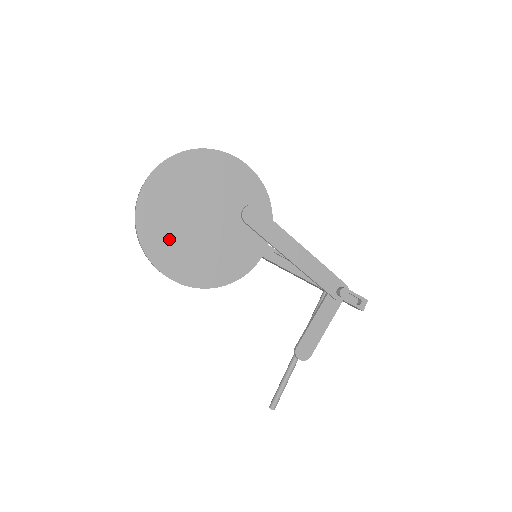
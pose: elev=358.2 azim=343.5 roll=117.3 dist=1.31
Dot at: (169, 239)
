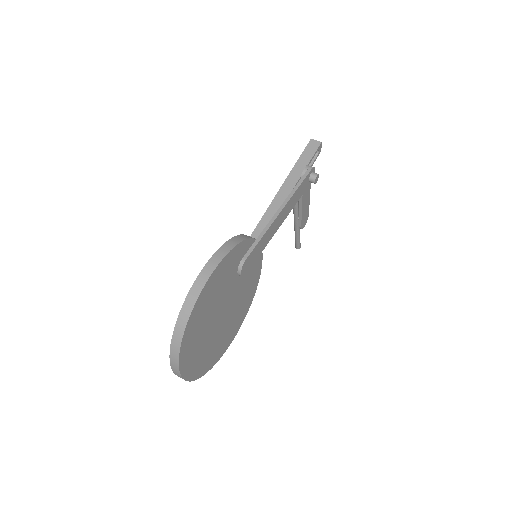
Dot at: (218, 345)
